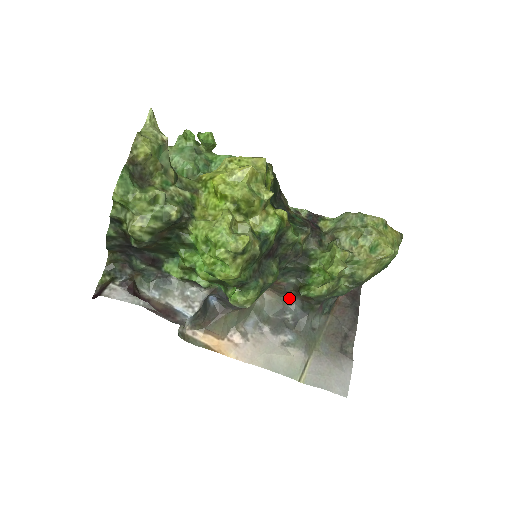
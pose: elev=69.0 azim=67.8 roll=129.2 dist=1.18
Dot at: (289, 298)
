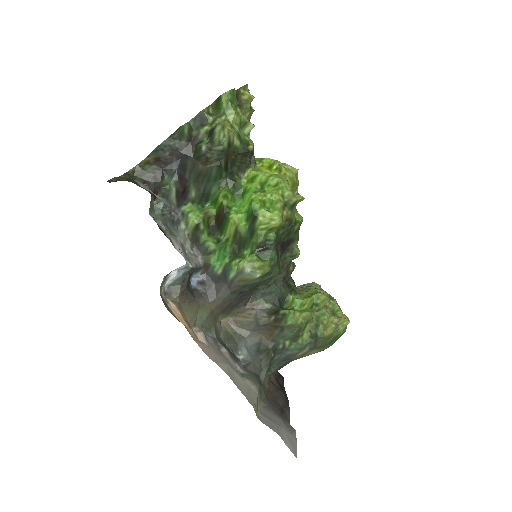
Dot at: (247, 335)
